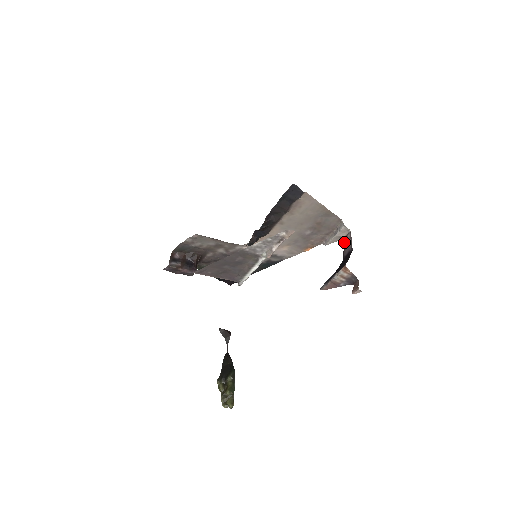
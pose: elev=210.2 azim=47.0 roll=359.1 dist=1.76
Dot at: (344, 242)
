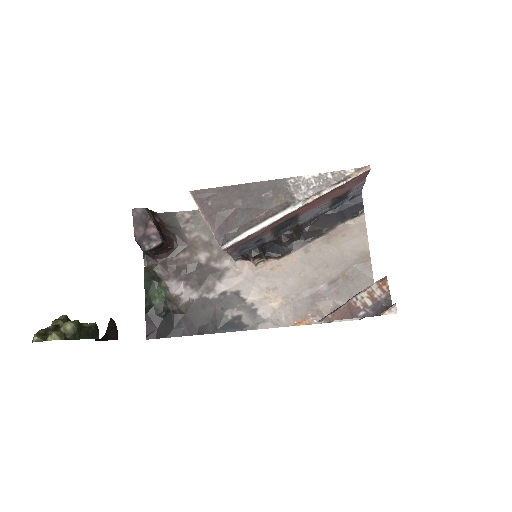
Dot at: occluded
